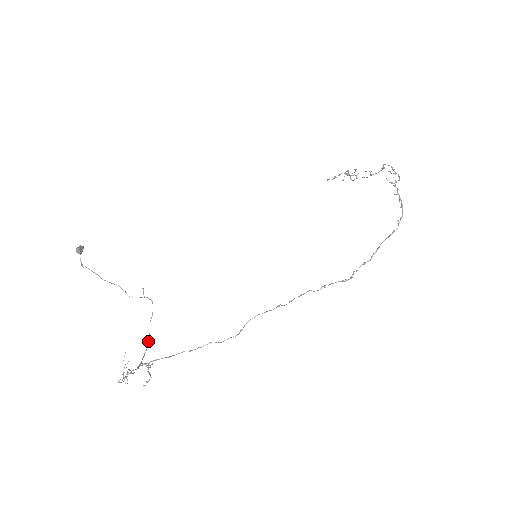
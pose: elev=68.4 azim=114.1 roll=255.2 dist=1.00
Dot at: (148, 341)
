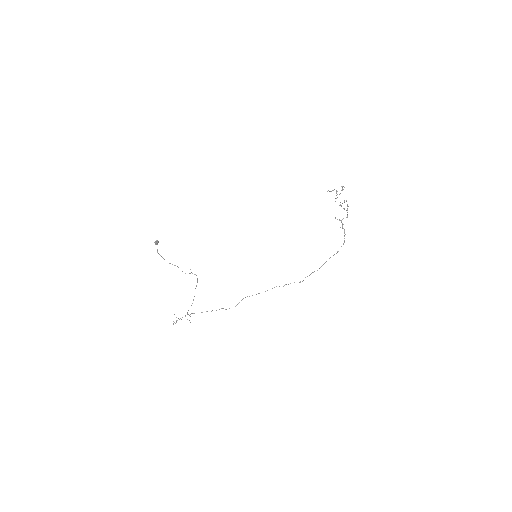
Dot at: (193, 300)
